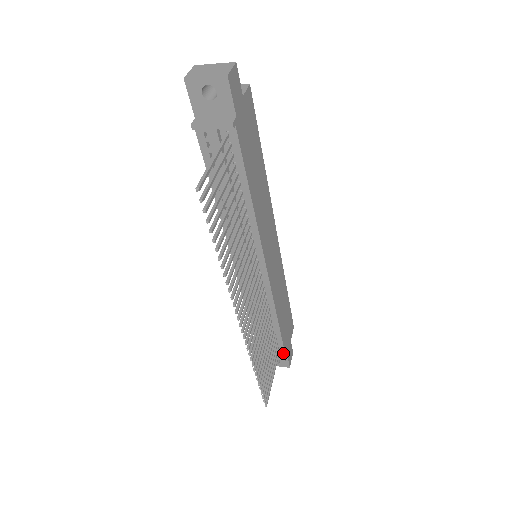
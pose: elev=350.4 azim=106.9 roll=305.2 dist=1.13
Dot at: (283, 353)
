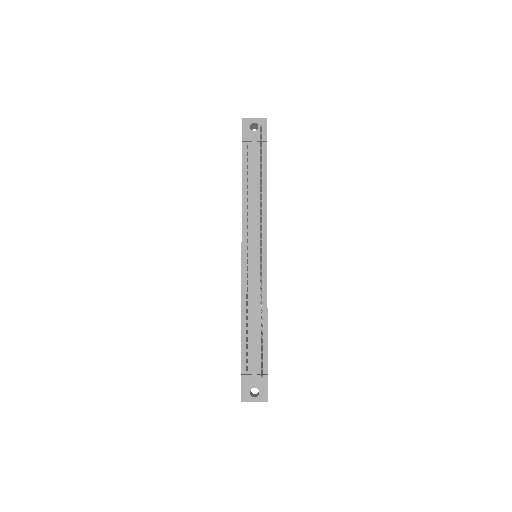
Dot at: (266, 370)
